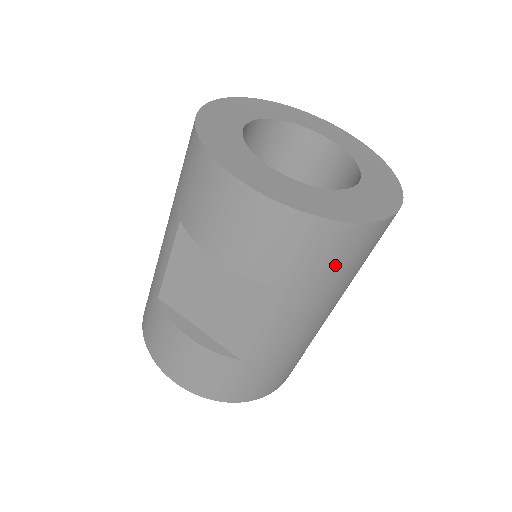
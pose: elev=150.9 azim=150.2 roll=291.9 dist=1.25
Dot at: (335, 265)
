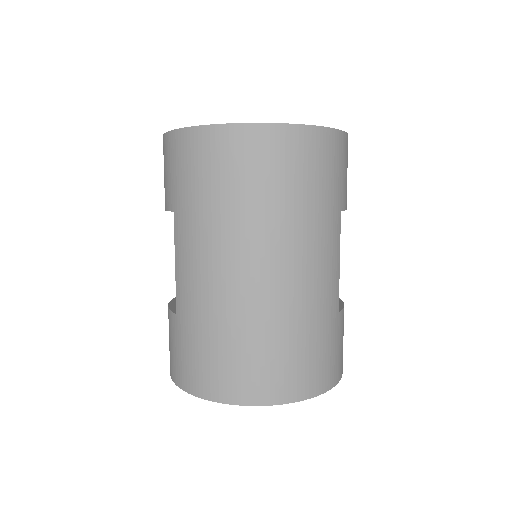
Dot at: (199, 177)
